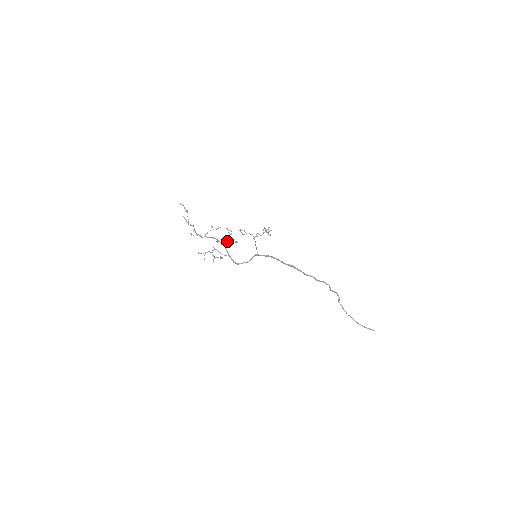
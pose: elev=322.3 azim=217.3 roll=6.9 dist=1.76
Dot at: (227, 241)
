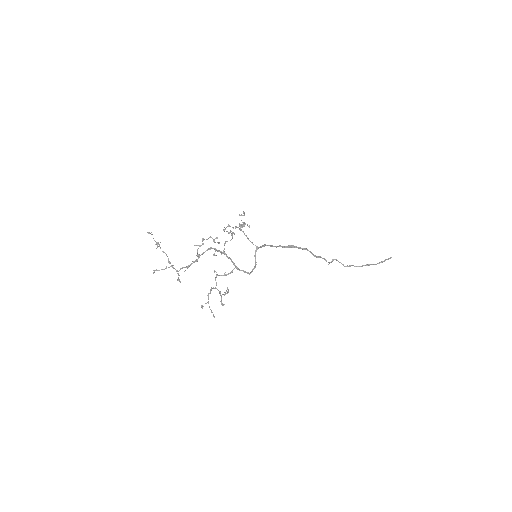
Dot at: occluded
